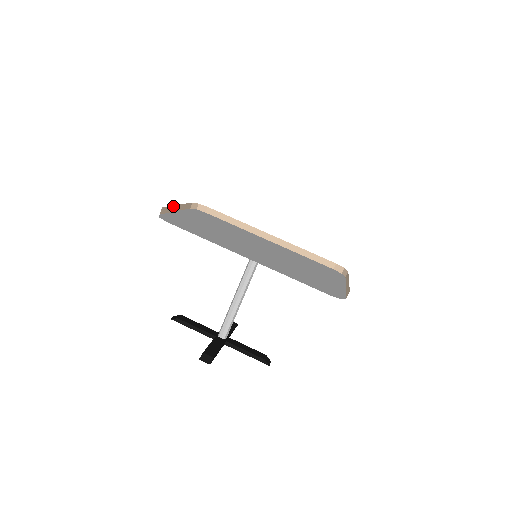
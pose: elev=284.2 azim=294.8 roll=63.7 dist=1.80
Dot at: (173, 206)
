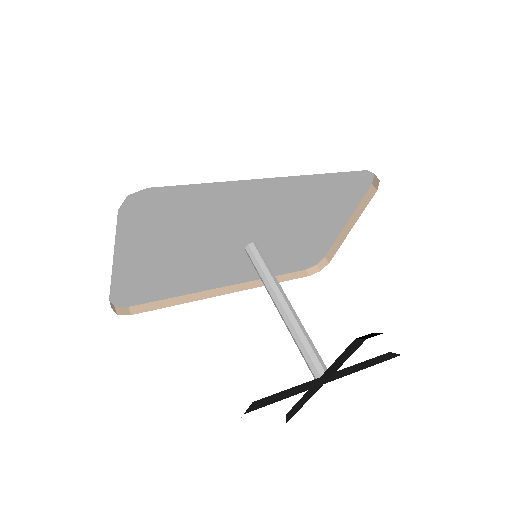
Dot at: (114, 247)
